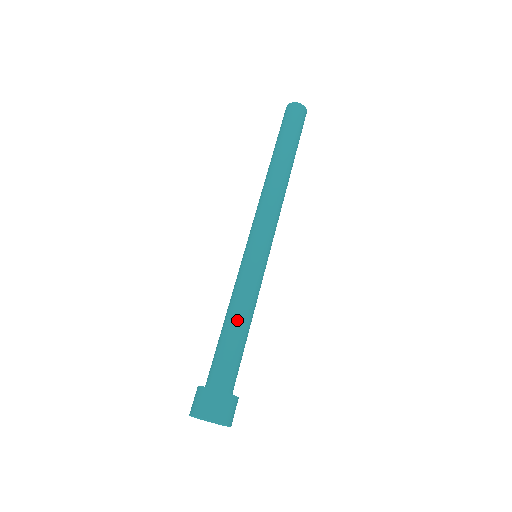
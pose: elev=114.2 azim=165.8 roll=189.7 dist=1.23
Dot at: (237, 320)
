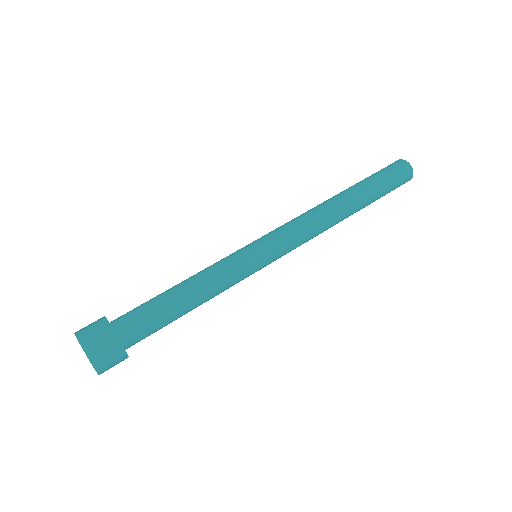
Dot at: (182, 284)
